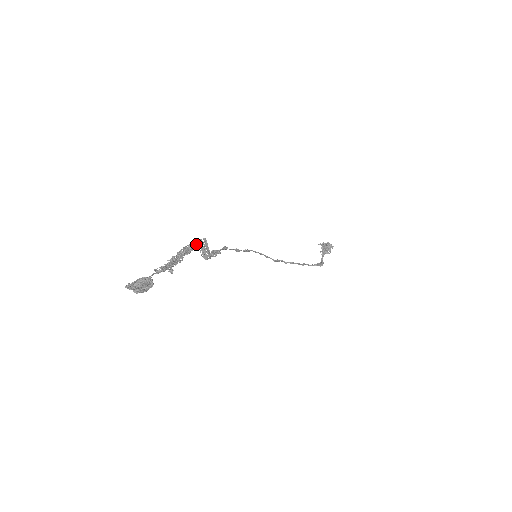
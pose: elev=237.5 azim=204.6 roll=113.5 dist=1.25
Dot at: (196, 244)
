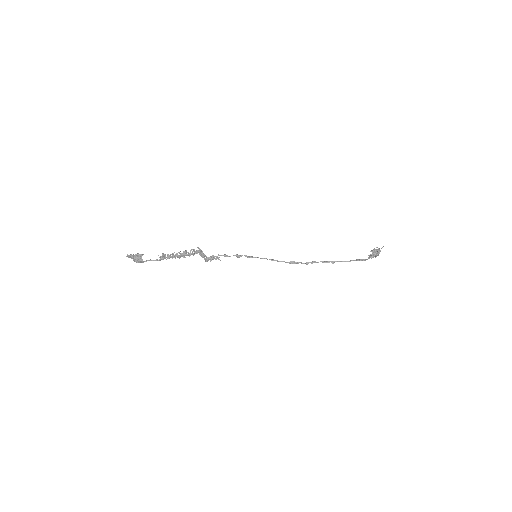
Dot at: (195, 253)
